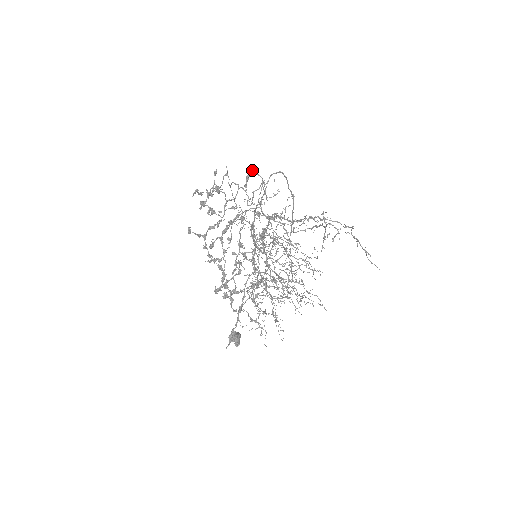
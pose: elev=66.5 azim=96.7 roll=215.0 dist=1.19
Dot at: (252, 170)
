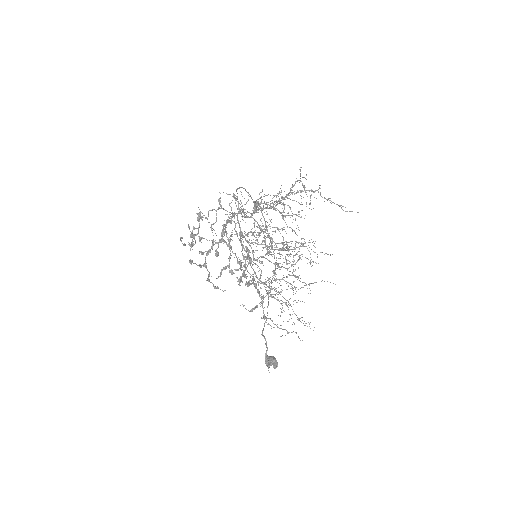
Dot at: (220, 193)
